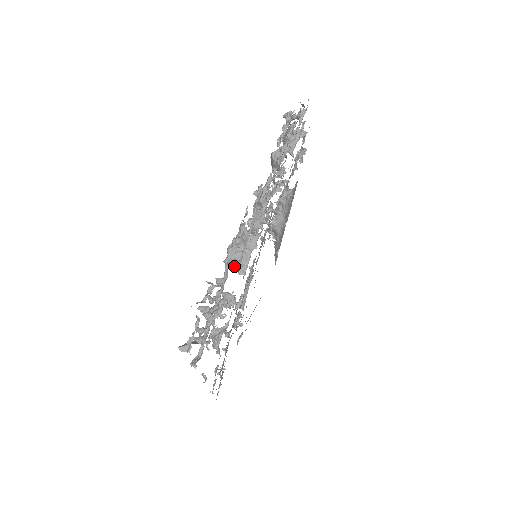
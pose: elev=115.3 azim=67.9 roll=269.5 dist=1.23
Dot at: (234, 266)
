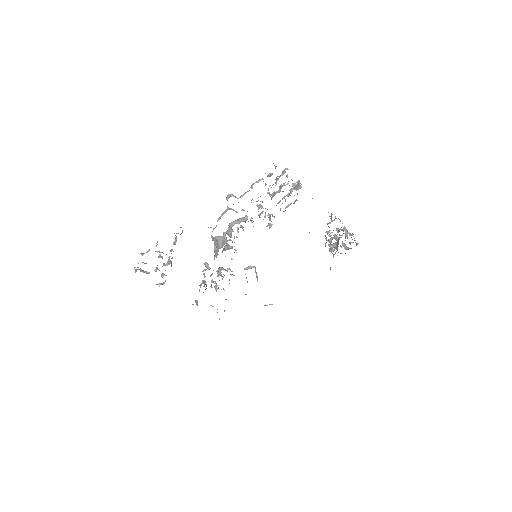
Dot at: (214, 251)
